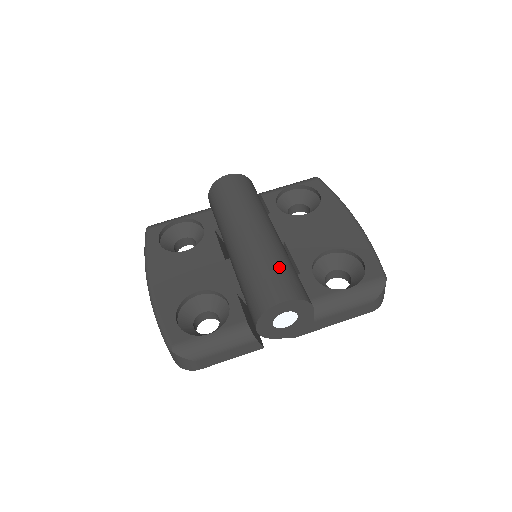
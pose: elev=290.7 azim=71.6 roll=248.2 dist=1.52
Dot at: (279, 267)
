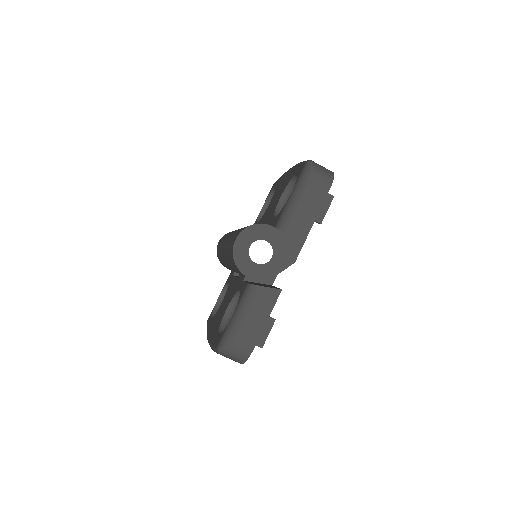
Dot at: (236, 232)
